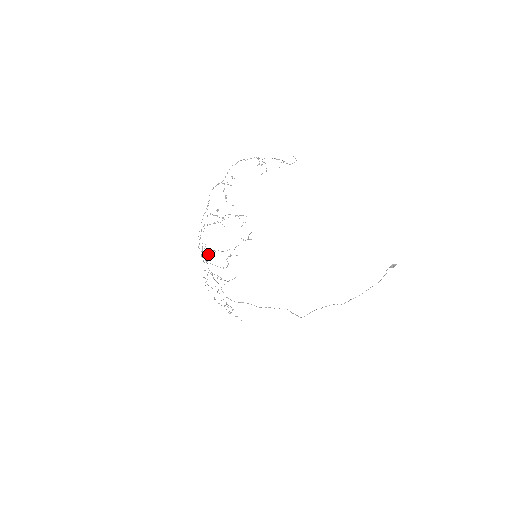
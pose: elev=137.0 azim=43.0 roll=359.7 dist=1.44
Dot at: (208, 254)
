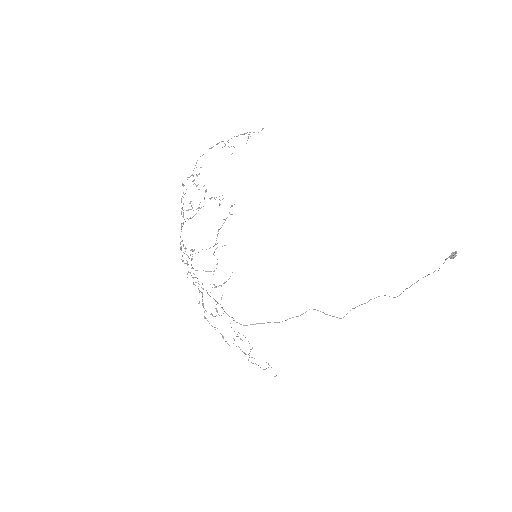
Dot at: (192, 258)
